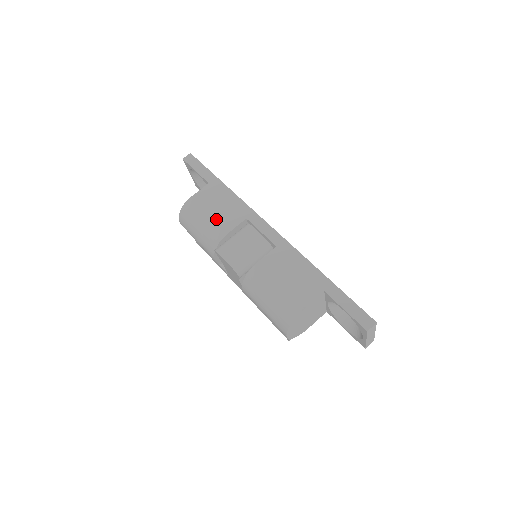
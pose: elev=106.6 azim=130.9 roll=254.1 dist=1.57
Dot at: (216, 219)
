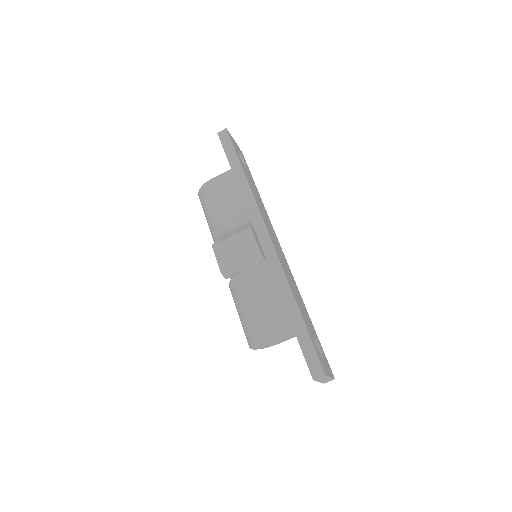
Dot at: (224, 211)
